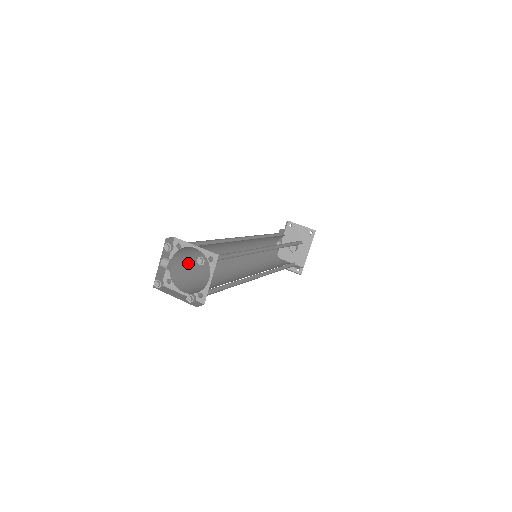
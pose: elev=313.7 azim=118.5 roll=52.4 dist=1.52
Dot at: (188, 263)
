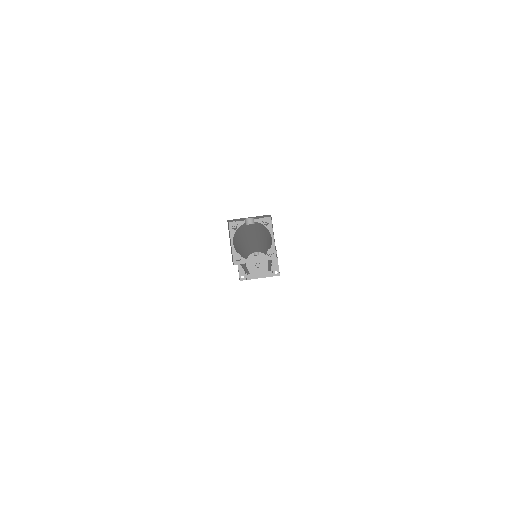
Dot at: (248, 228)
